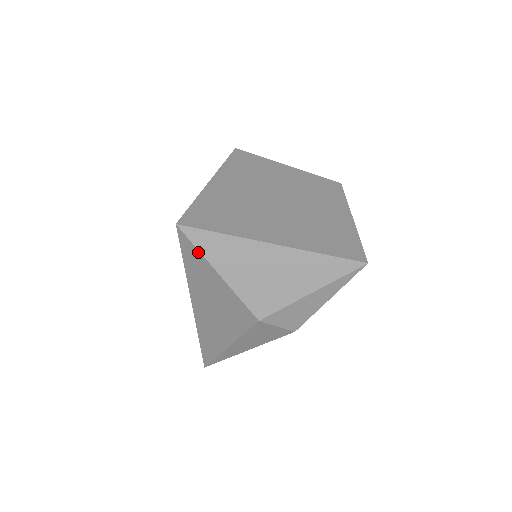
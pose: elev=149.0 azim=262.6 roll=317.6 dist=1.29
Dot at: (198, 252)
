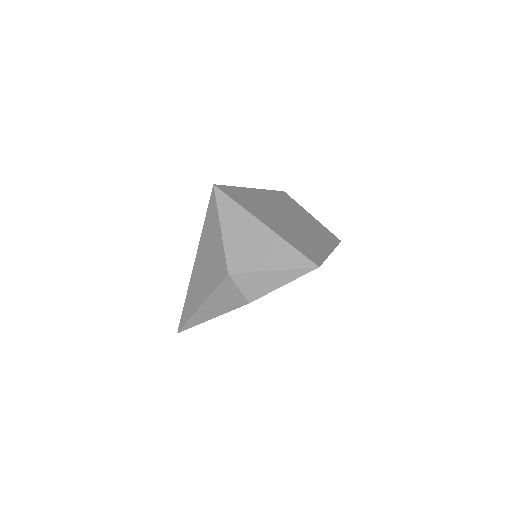
Dot at: (216, 208)
